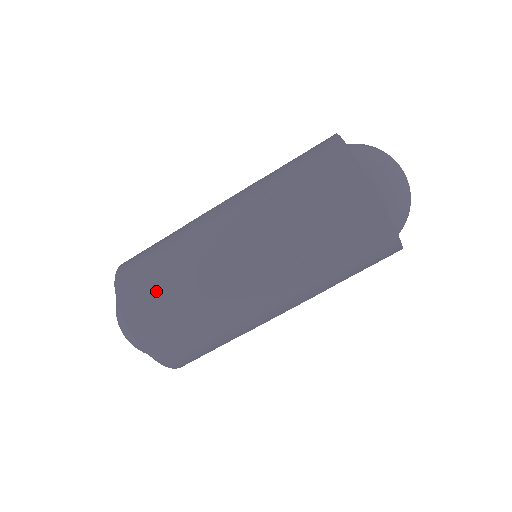
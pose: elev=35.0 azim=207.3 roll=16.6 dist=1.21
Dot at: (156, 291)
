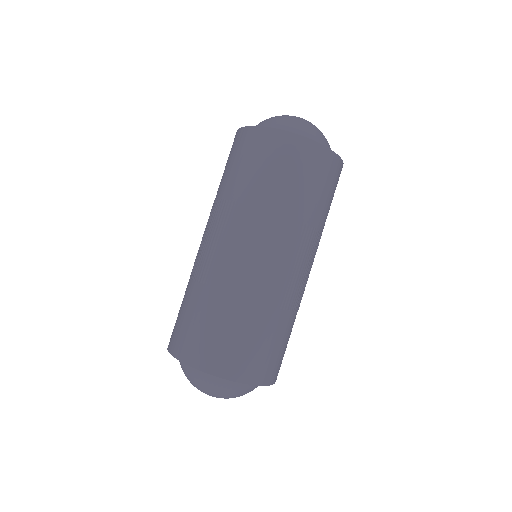
Dot at: (201, 326)
